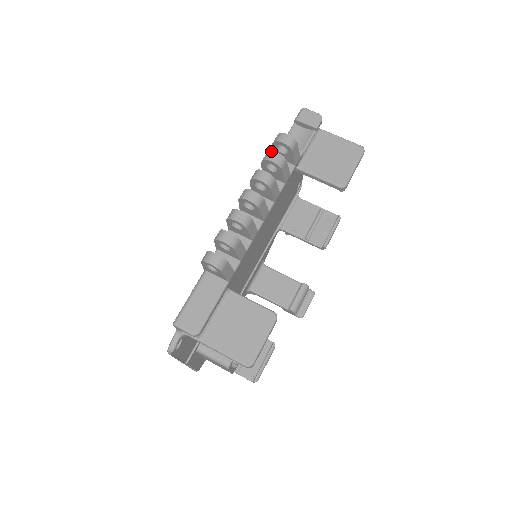
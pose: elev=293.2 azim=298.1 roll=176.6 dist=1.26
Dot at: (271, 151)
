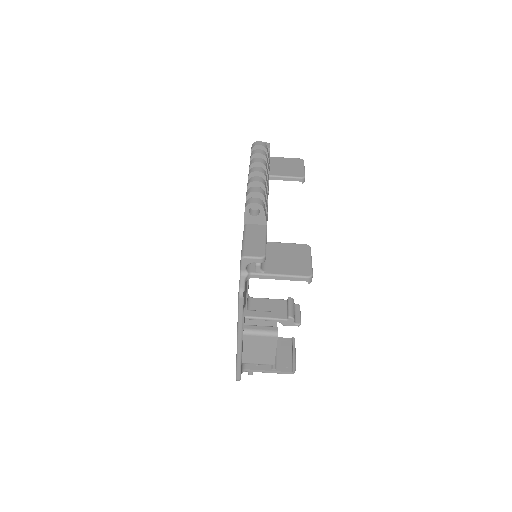
Dot at: (255, 150)
